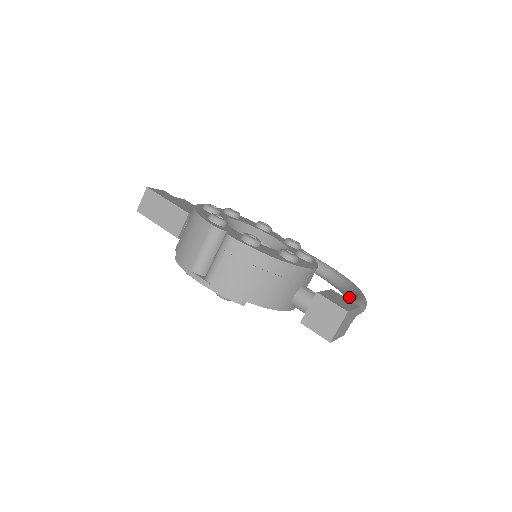
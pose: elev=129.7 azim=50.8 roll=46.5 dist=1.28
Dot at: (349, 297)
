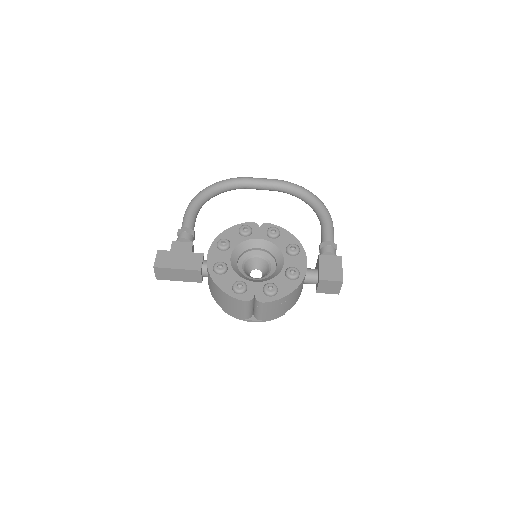
Dot at: (327, 241)
